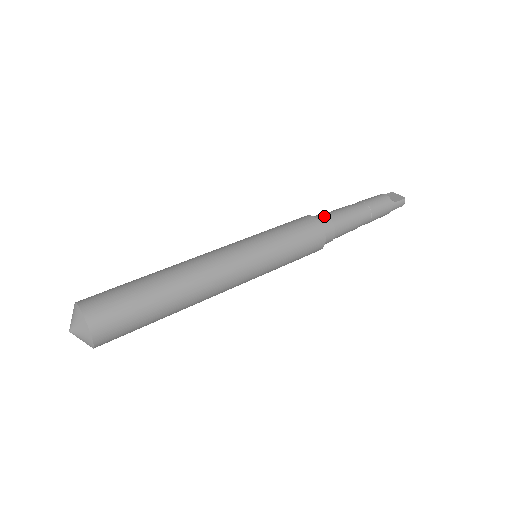
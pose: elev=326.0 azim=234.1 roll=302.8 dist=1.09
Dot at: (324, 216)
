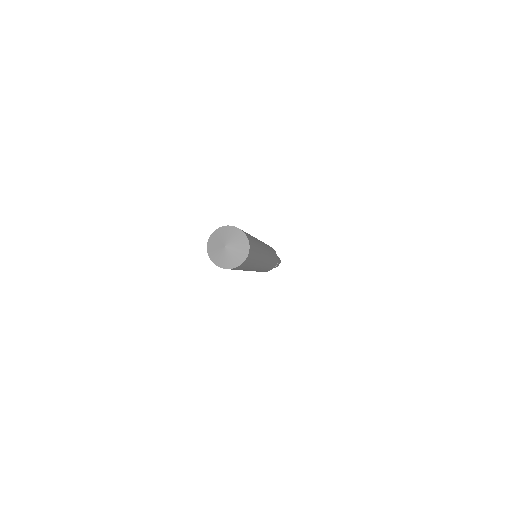
Dot at: occluded
